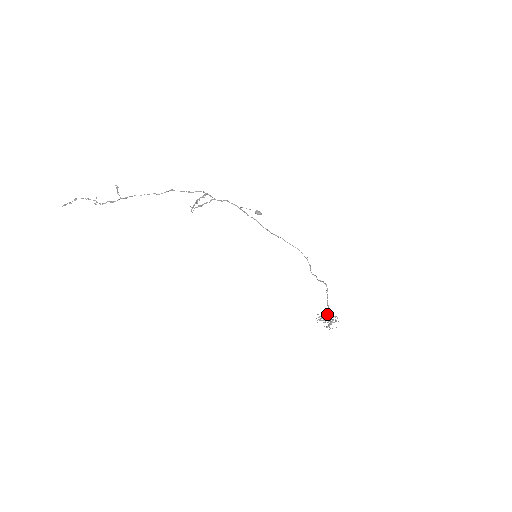
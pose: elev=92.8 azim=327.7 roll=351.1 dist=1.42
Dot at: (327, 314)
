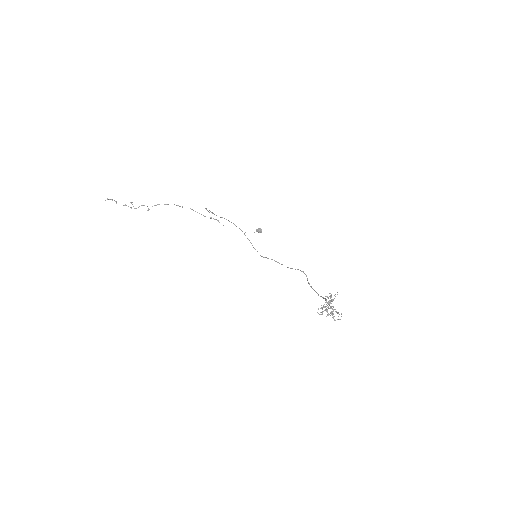
Dot at: occluded
